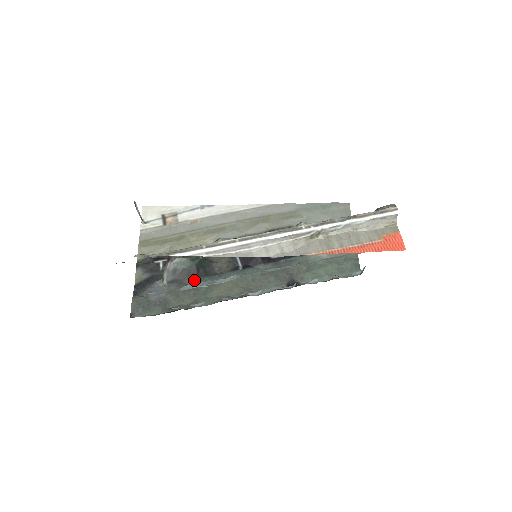
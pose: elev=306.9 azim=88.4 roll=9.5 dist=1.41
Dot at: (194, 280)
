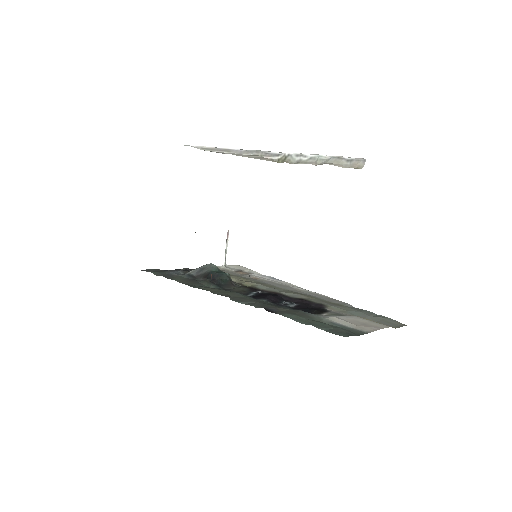
Dot at: (205, 280)
